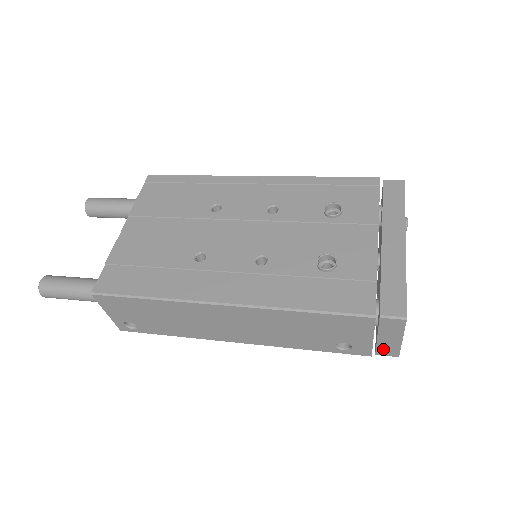
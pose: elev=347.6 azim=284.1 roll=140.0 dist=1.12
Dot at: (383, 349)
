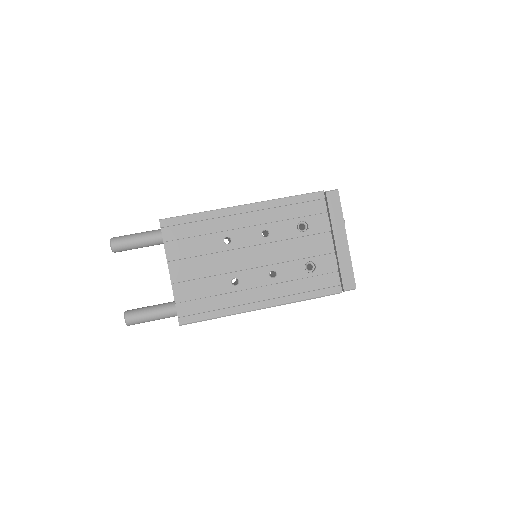
Dot at: occluded
